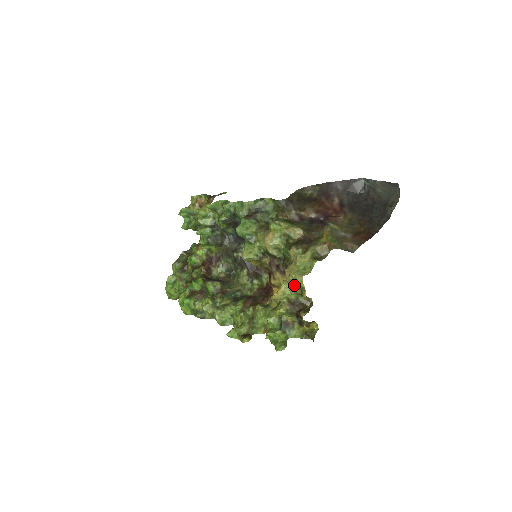
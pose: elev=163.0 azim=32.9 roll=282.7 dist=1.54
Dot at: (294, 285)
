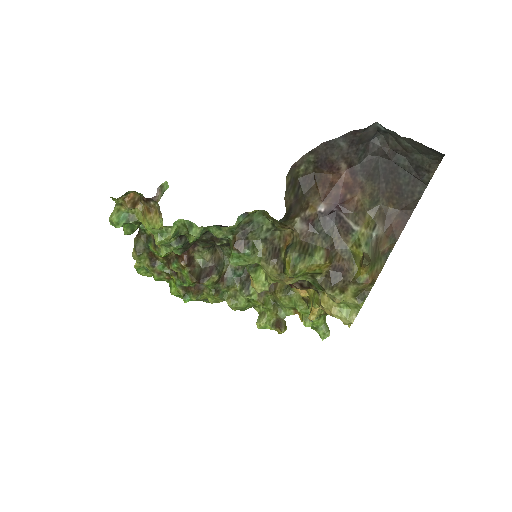
Dot at: occluded
